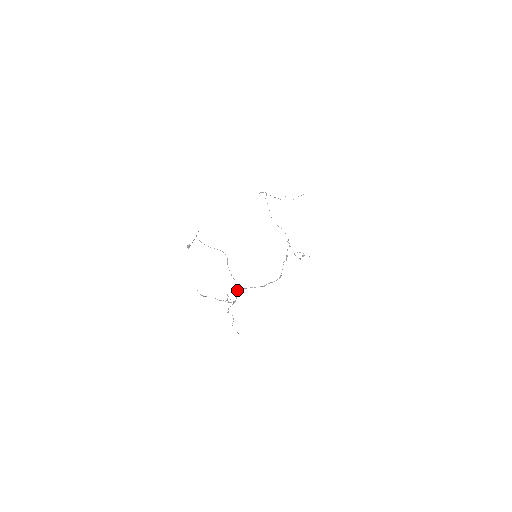
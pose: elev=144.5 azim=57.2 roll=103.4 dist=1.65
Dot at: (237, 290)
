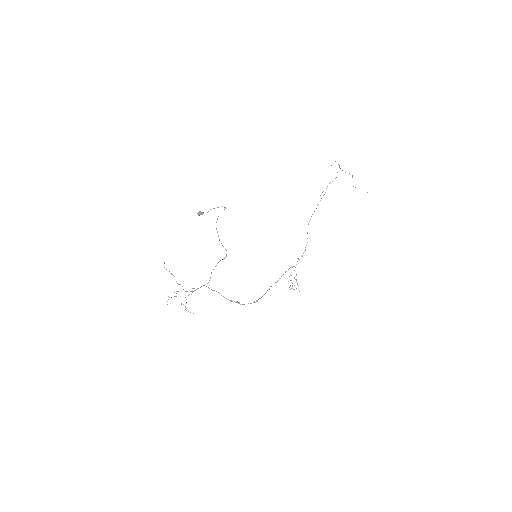
Dot at: (203, 285)
